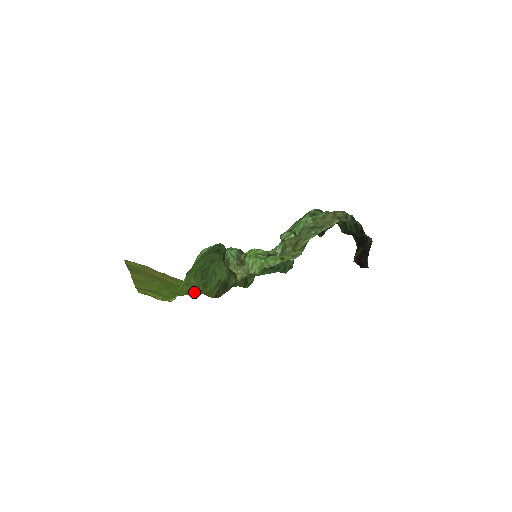
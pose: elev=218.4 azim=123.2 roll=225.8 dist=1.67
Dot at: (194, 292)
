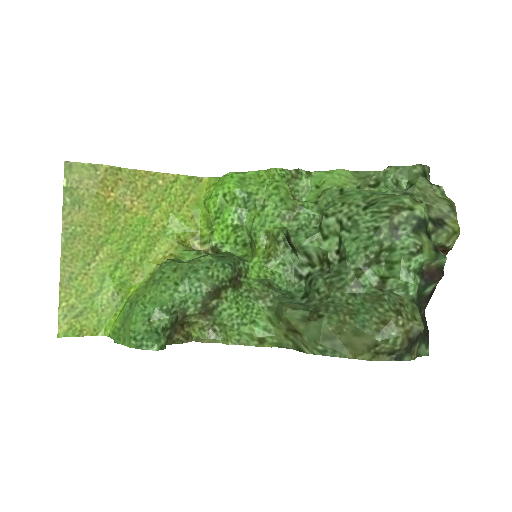
Dot at: (158, 262)
